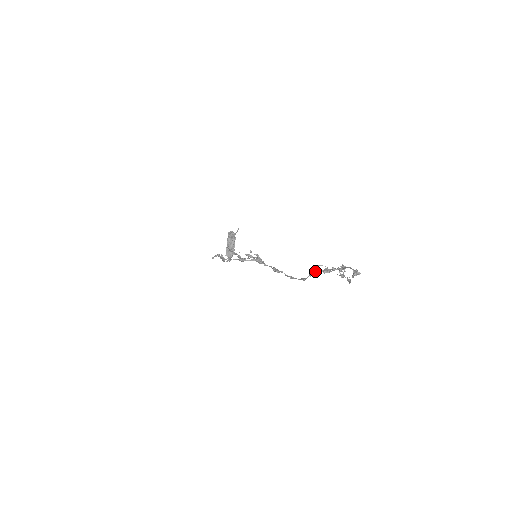
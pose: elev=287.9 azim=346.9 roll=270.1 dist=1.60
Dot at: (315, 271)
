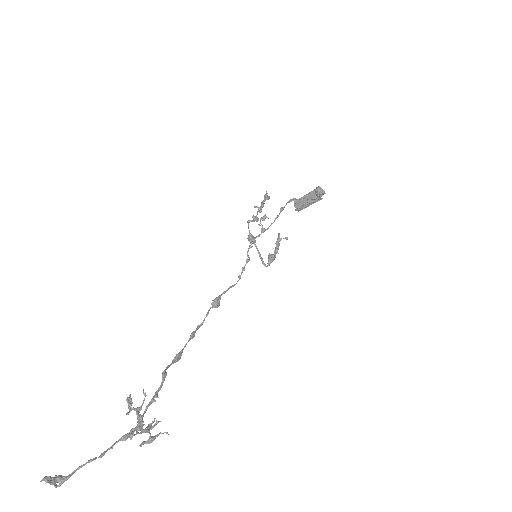
Dot at: (163, 379)
